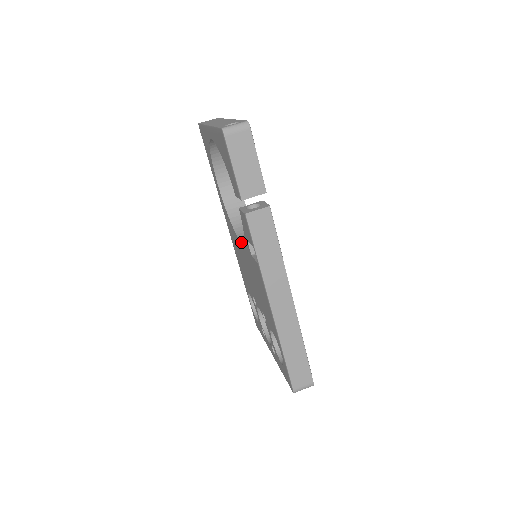
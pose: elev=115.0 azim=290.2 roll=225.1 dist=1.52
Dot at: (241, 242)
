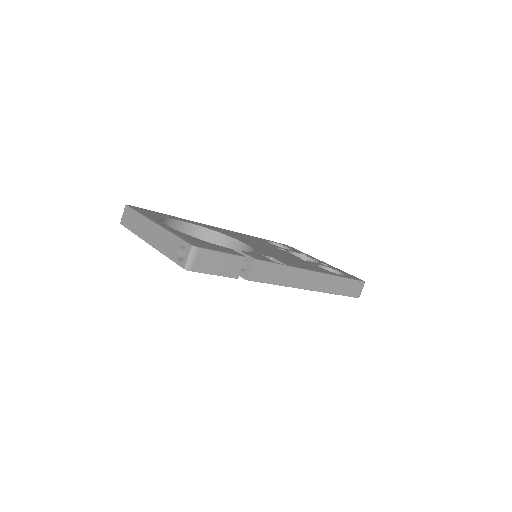
Dot at: occluded
